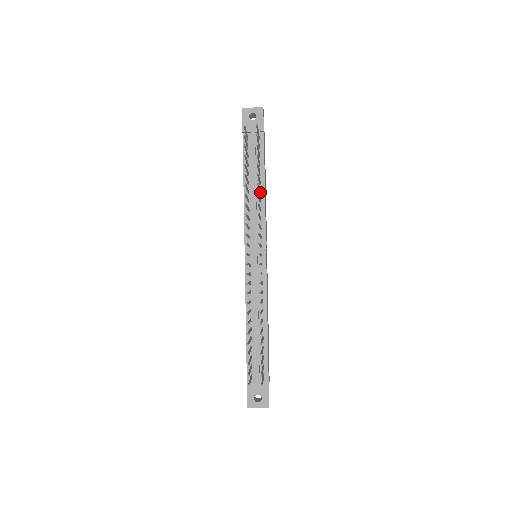
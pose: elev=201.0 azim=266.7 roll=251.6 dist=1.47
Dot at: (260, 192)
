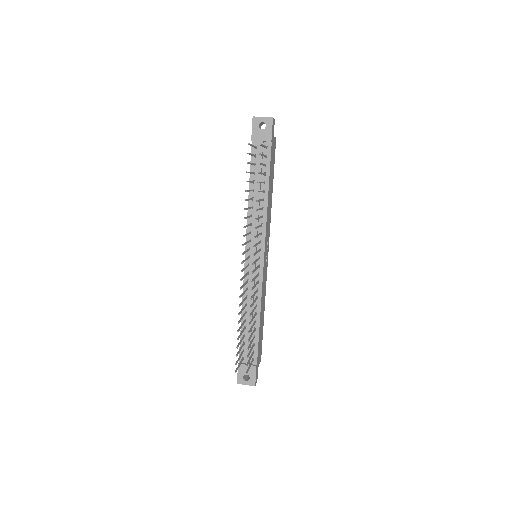
Dot at: (263, 200)
